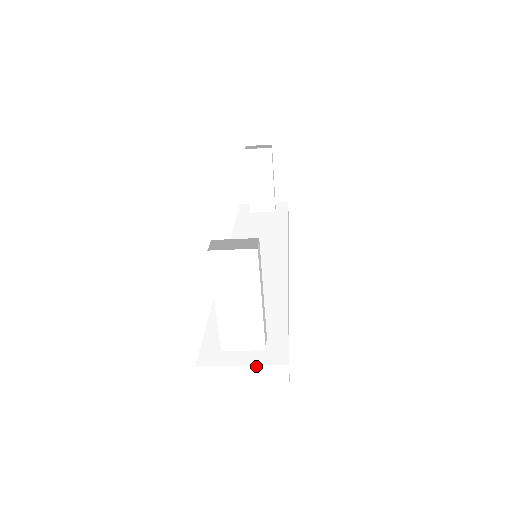
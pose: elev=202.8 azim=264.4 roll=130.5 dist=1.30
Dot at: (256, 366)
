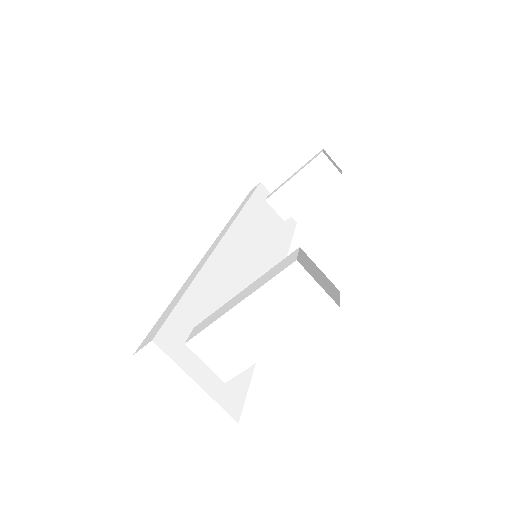
Dot at: (209, 396)
